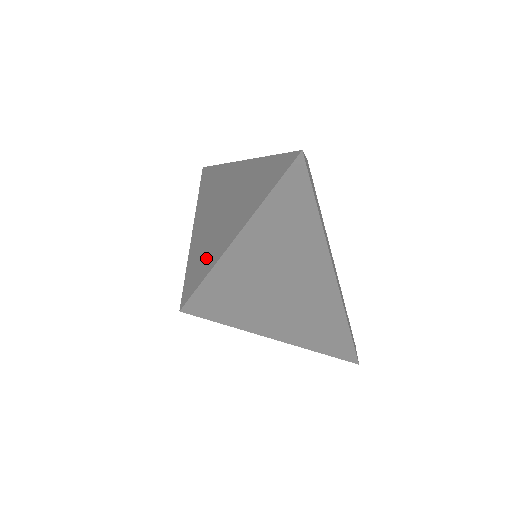
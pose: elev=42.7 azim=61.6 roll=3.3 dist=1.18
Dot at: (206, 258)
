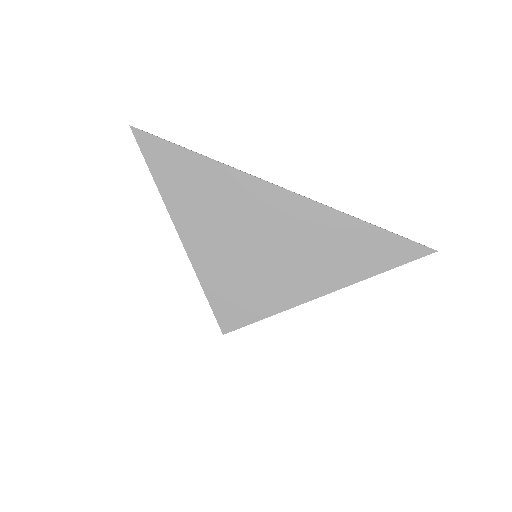
Dot at: occluded
